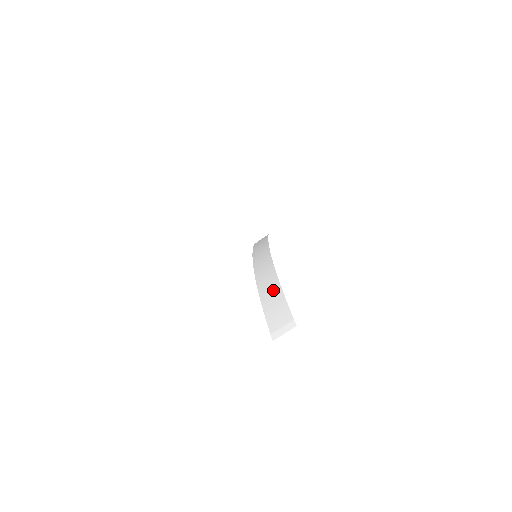
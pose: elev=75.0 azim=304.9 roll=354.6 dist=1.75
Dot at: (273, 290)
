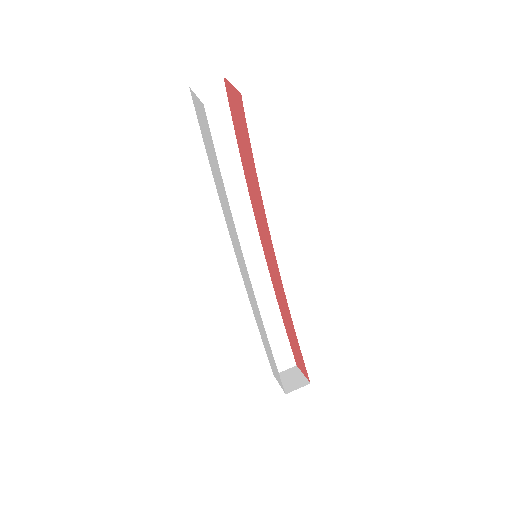
Dot at: occluded
